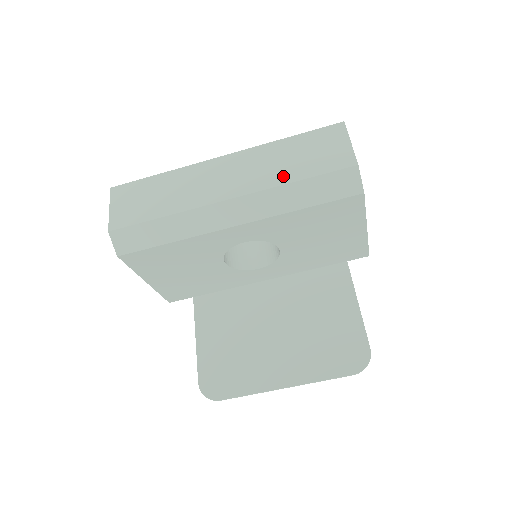
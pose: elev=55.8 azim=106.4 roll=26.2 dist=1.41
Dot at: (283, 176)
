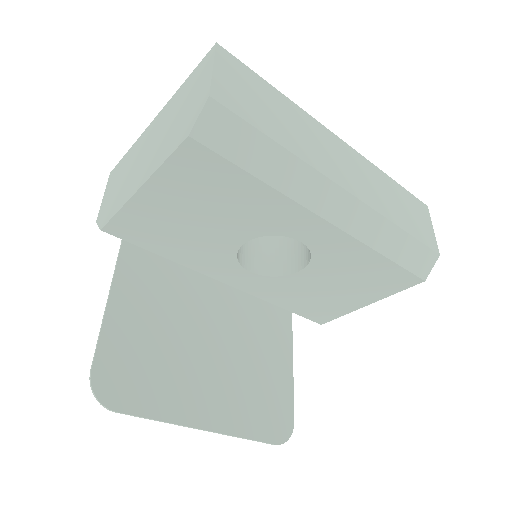
Dot at: (392, 213)
